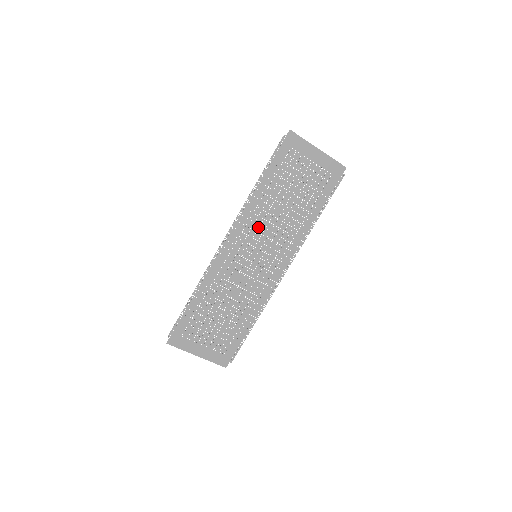
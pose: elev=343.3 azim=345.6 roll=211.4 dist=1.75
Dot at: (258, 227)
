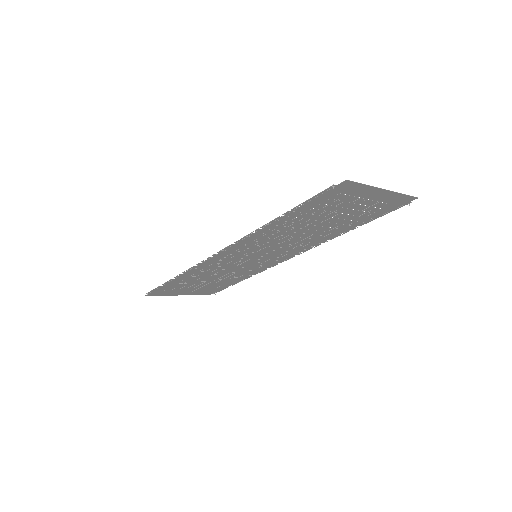
Dot at: (264, 243)
